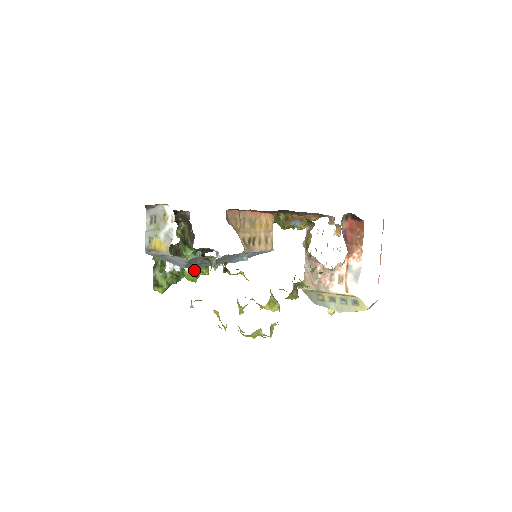
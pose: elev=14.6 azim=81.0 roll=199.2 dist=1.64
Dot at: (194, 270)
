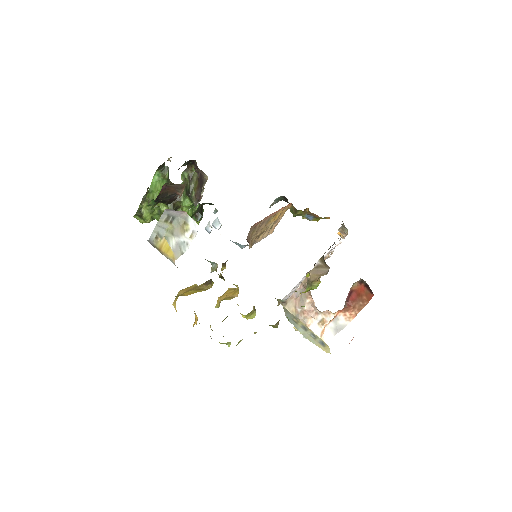
Dot at: occluded
